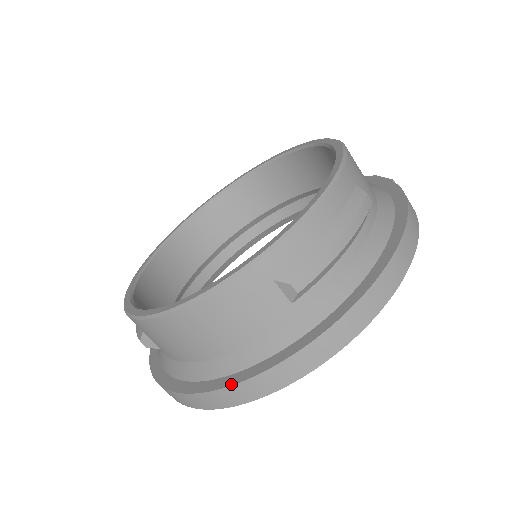
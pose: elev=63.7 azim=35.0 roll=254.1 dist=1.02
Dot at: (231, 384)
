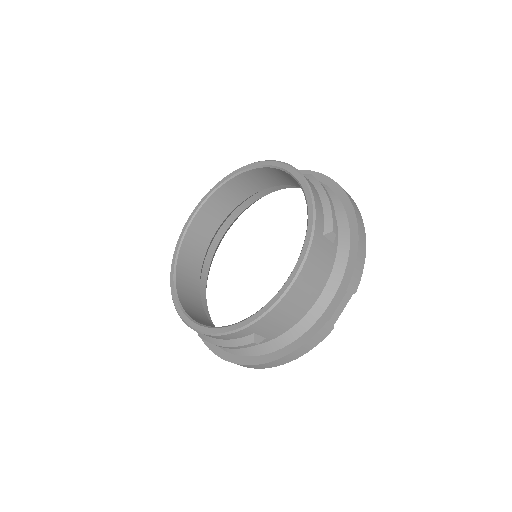
Dot at: occluded
